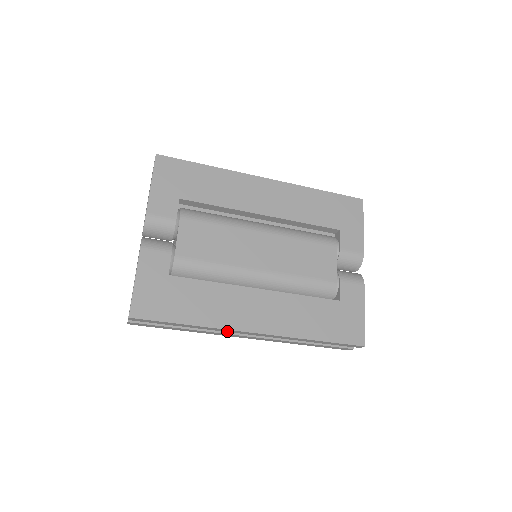
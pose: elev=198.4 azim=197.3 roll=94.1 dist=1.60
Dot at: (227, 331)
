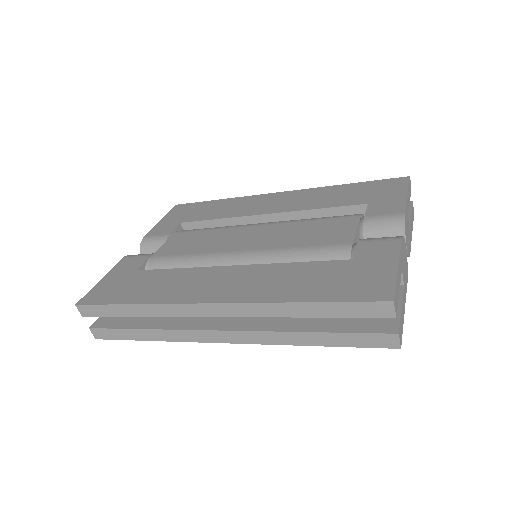
Dot at: (180, 313)
